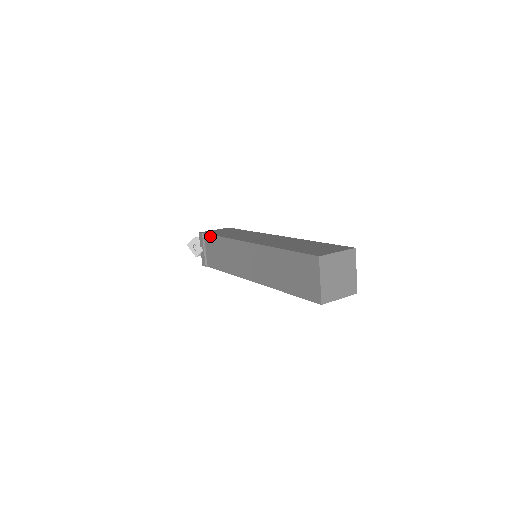
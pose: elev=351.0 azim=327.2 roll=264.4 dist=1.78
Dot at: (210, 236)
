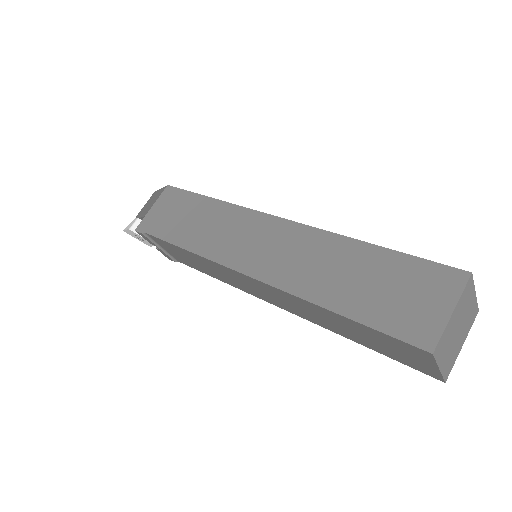
Dot at: (160, 240)
